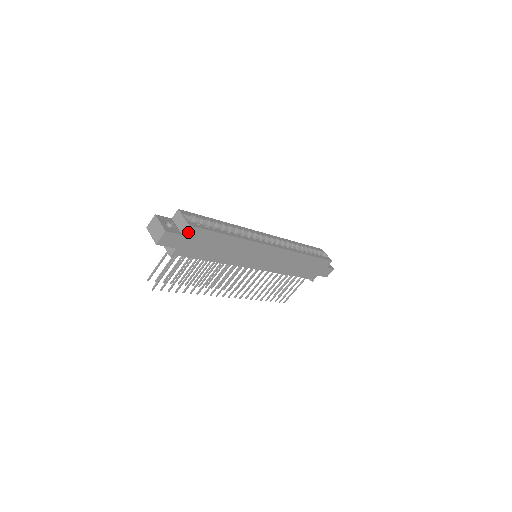
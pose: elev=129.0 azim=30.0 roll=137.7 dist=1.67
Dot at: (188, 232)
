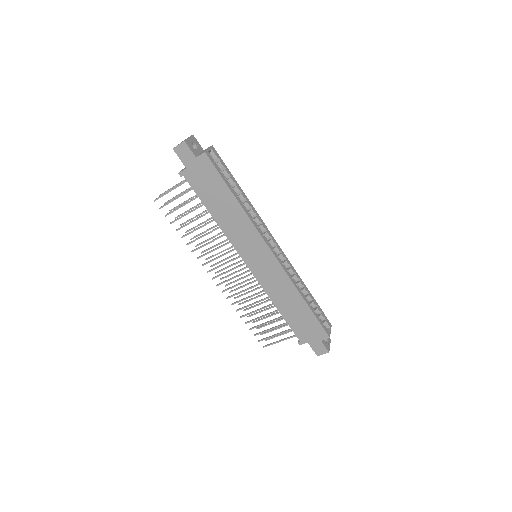
Dot at: (202, 159)
